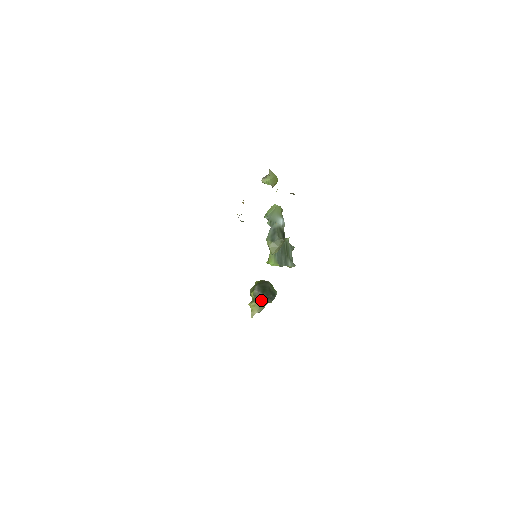
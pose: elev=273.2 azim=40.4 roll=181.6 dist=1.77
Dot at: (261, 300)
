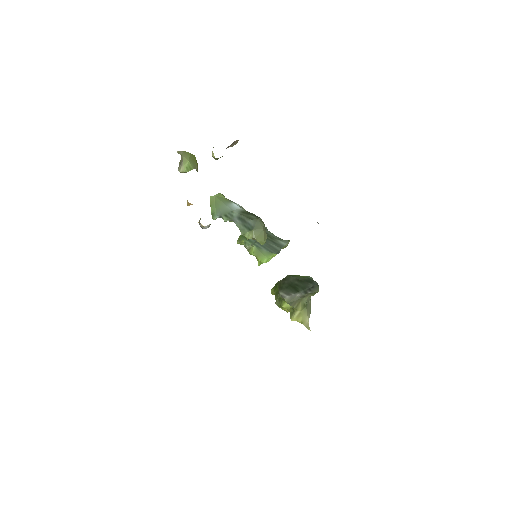
Dot at: (302, 301)
